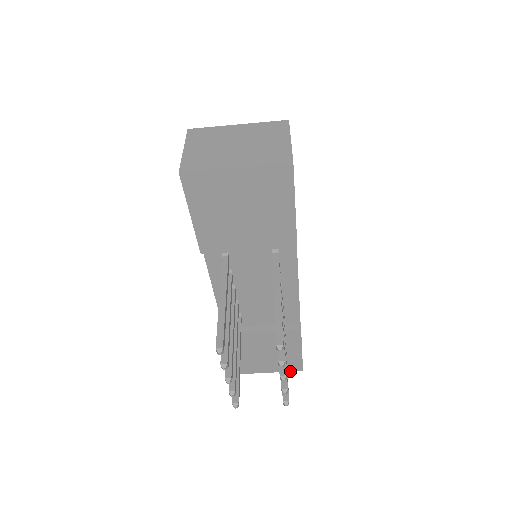
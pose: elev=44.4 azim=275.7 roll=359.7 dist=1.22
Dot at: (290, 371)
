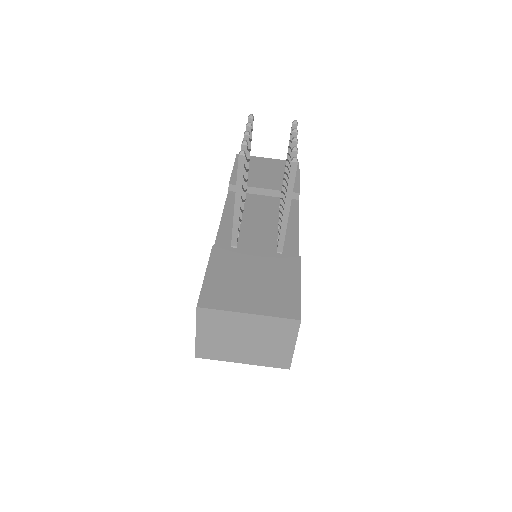
Dot at: (282, 317)
